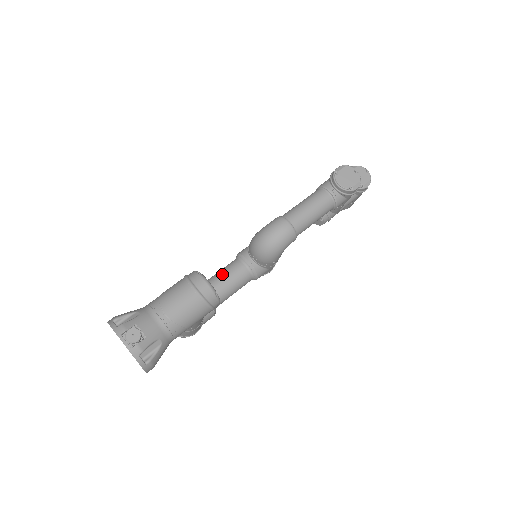
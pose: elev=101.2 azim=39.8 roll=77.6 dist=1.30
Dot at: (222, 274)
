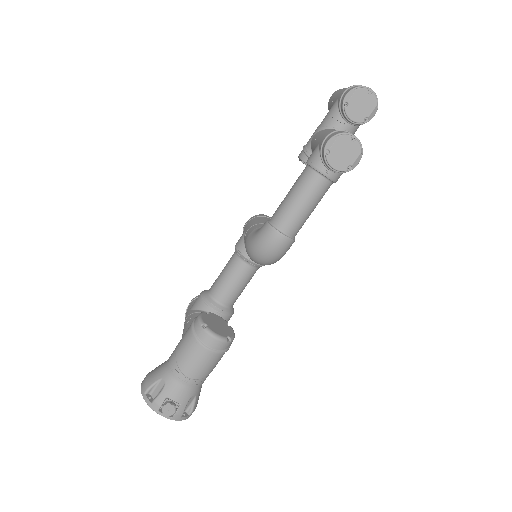
Dot at: (227, 280)
